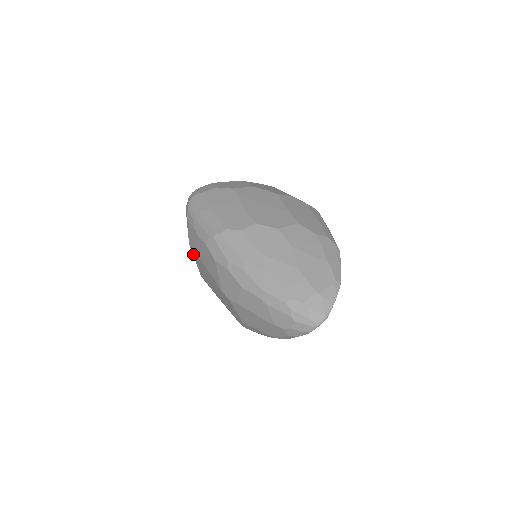
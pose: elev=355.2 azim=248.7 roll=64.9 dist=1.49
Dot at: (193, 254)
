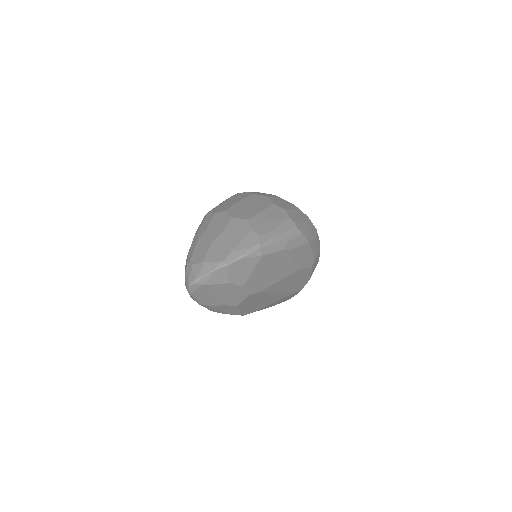
Dot at: occluded
